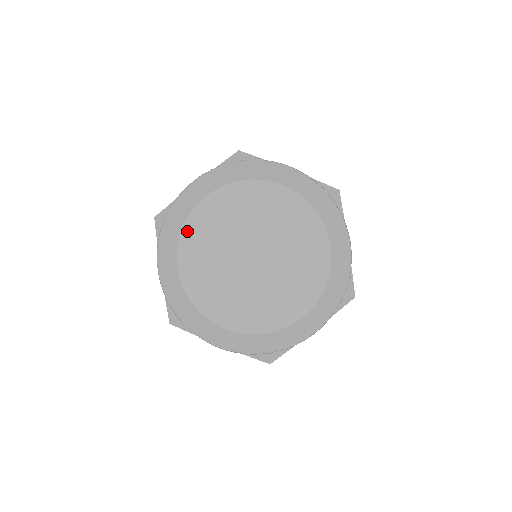
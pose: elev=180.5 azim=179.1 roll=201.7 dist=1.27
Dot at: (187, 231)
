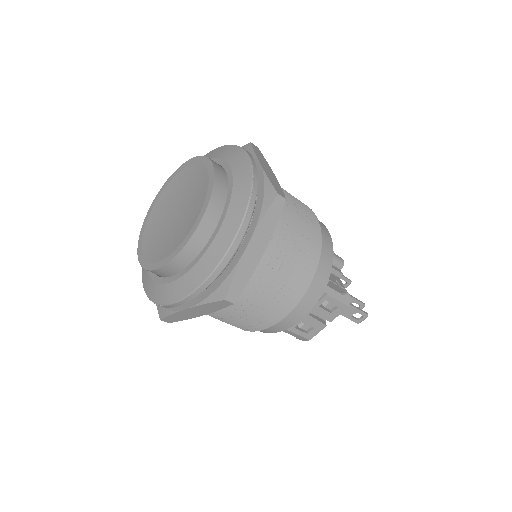
Dot at: (167, 180)
